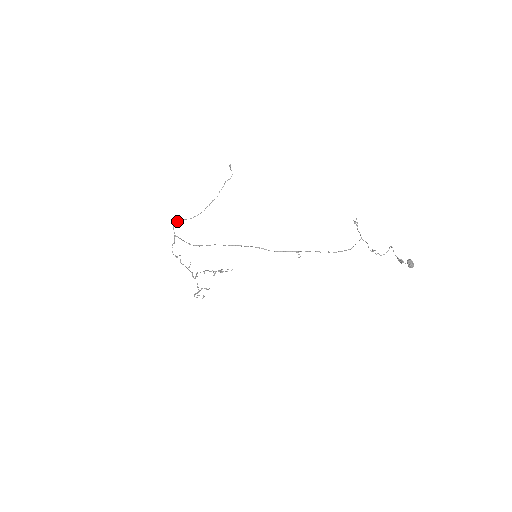
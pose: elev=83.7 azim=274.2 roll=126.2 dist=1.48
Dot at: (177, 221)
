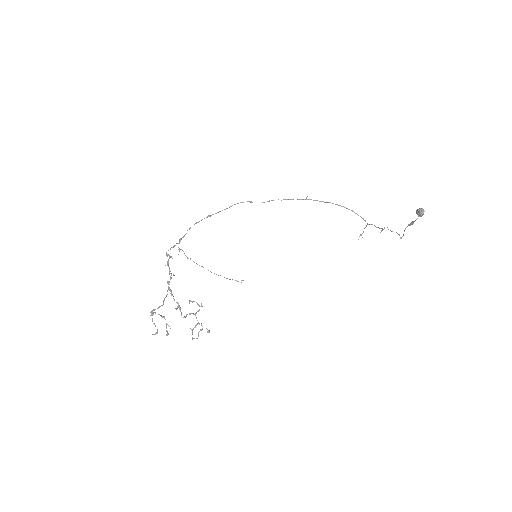
Dot at: (183, 251)
